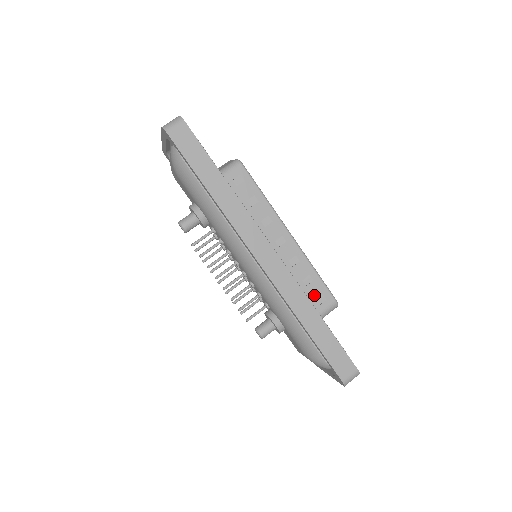
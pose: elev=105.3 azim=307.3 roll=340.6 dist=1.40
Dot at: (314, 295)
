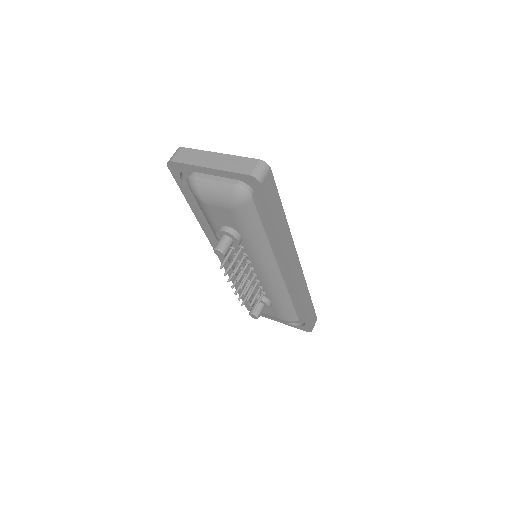
Dot at: occluded
